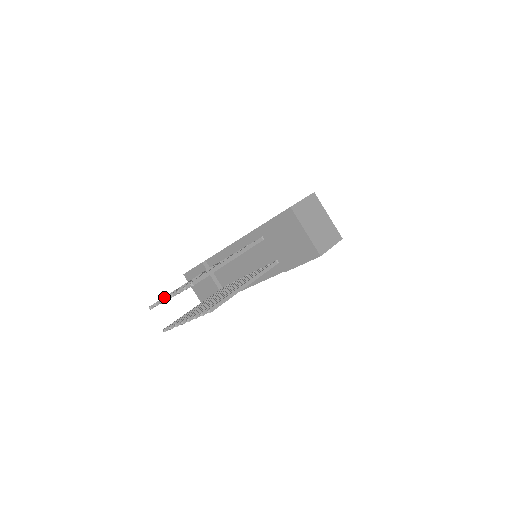
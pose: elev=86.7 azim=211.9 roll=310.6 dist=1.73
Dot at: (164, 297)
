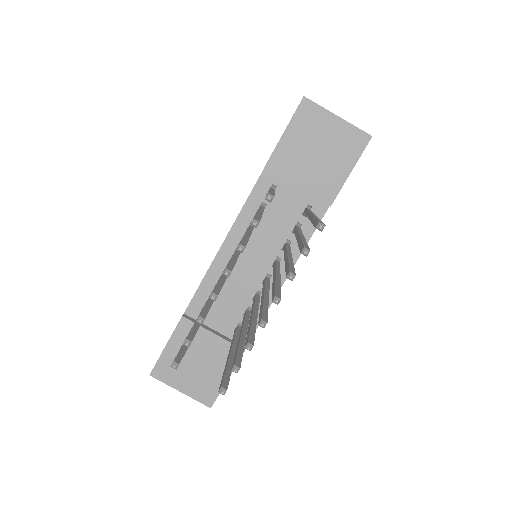
Dot at: occluded
